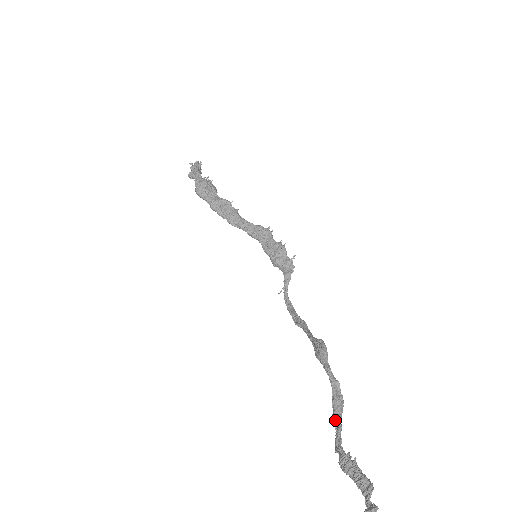
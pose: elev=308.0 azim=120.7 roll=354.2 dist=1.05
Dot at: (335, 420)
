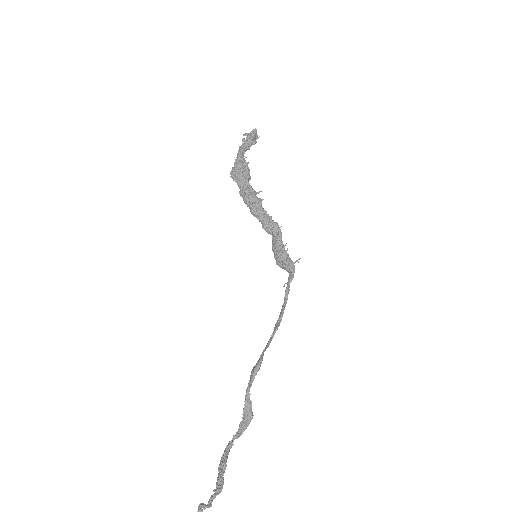
Dot at: (240, 427)
